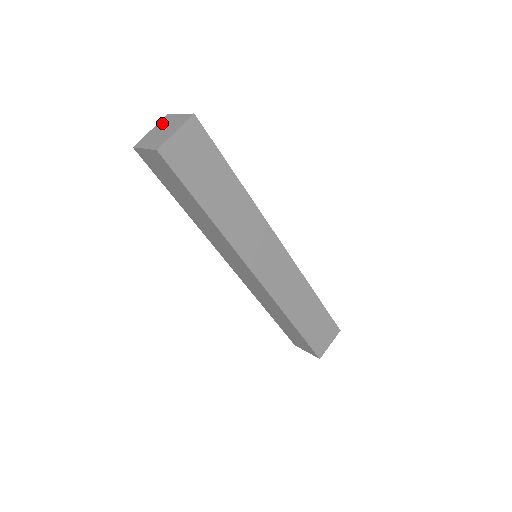
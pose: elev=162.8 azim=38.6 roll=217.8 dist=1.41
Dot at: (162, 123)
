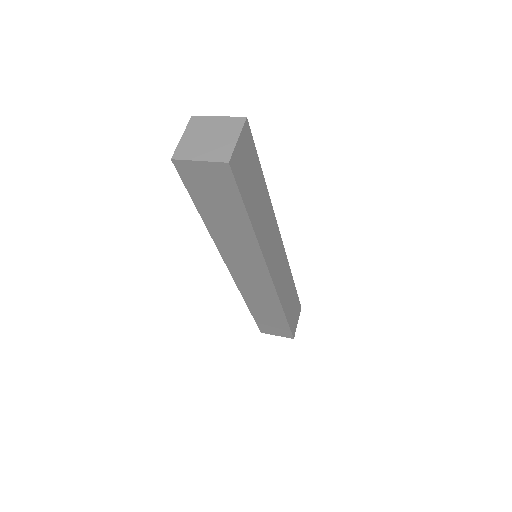
Dot at: (196, 127)
